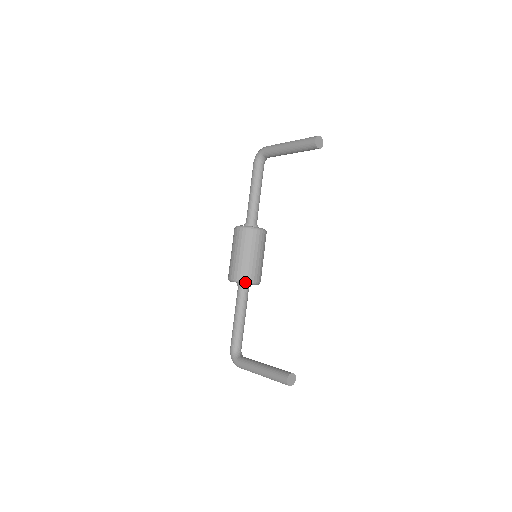
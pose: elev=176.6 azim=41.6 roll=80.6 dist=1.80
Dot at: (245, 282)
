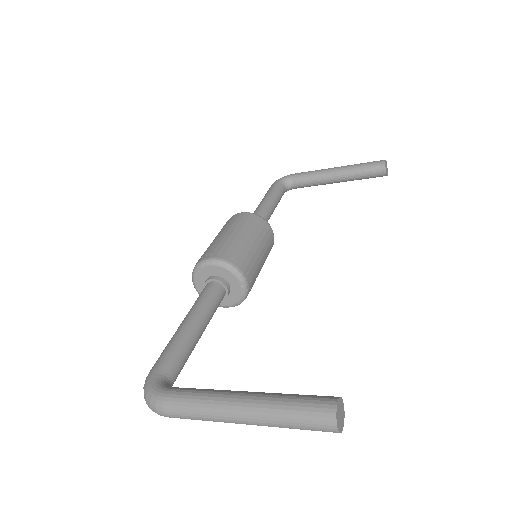
Dot at: (234, 269)
